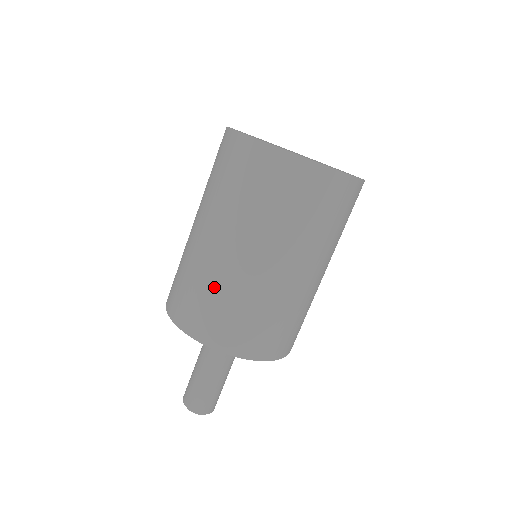
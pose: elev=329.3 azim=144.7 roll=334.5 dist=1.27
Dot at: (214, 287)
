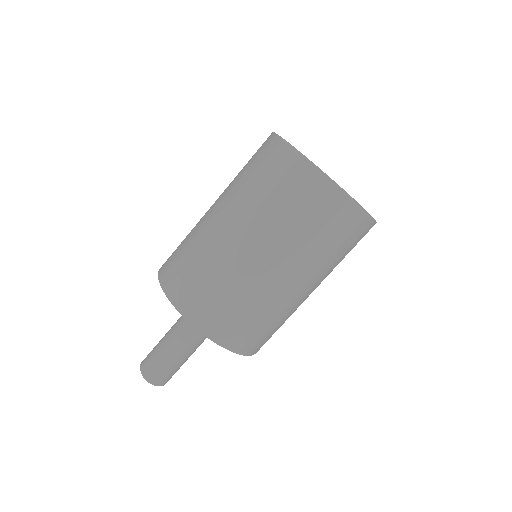
Dot at: (205, 260)
